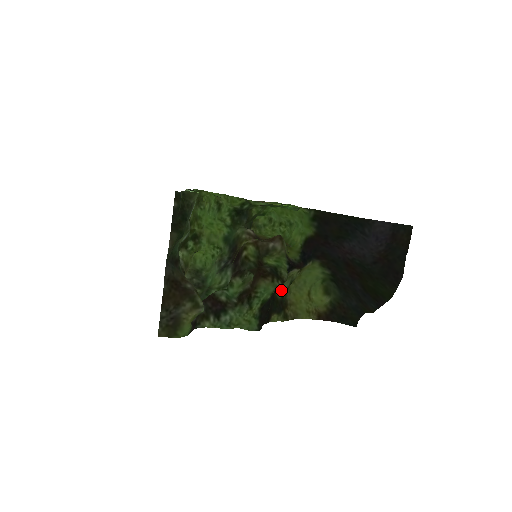
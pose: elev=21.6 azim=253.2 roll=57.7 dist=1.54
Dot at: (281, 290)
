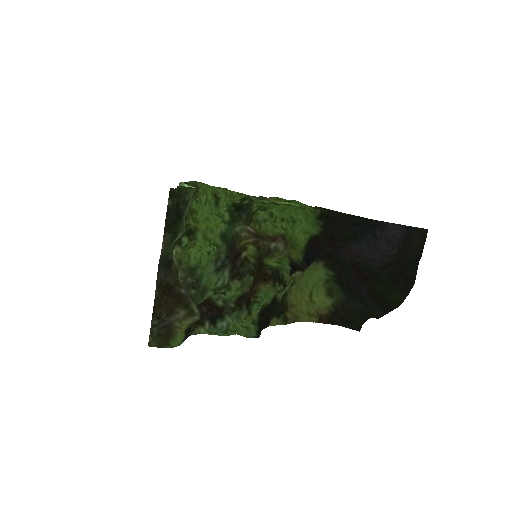
Dot at: (281, 292)
